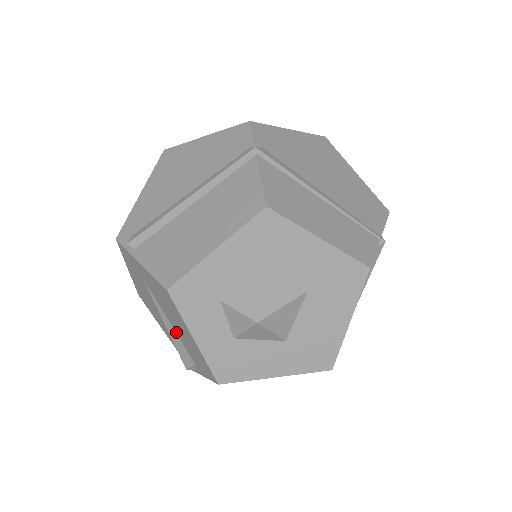
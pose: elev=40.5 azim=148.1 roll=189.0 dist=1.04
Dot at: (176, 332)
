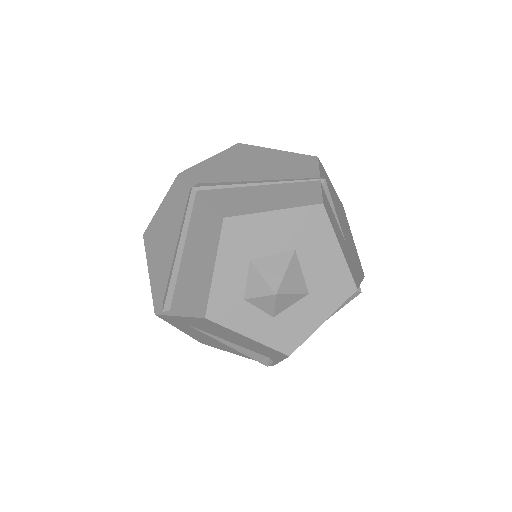
Dot at: (239, 345)
